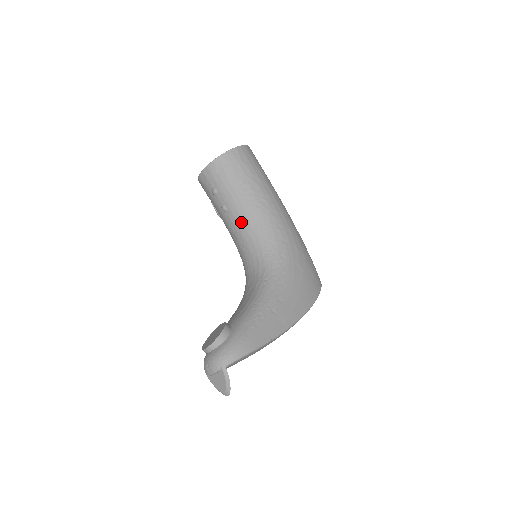
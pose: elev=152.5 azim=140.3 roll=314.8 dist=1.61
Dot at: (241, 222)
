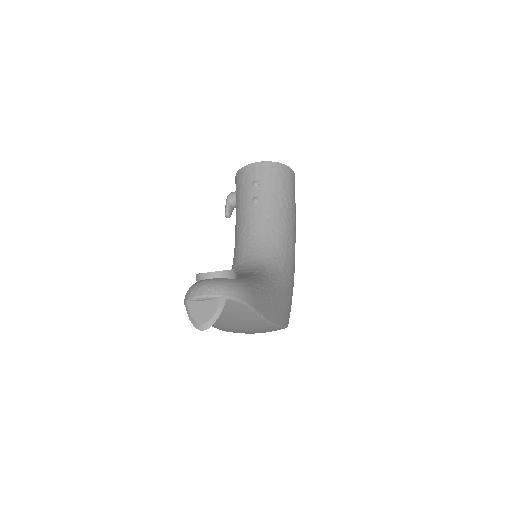
Dot at: (265, 219)
